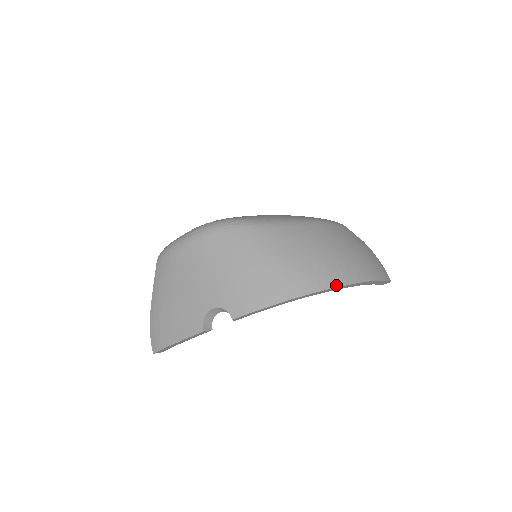
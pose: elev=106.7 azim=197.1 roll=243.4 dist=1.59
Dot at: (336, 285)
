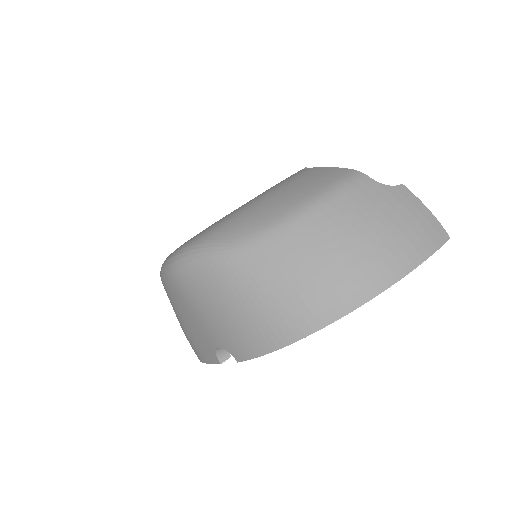
Dot at: (341, 314)
